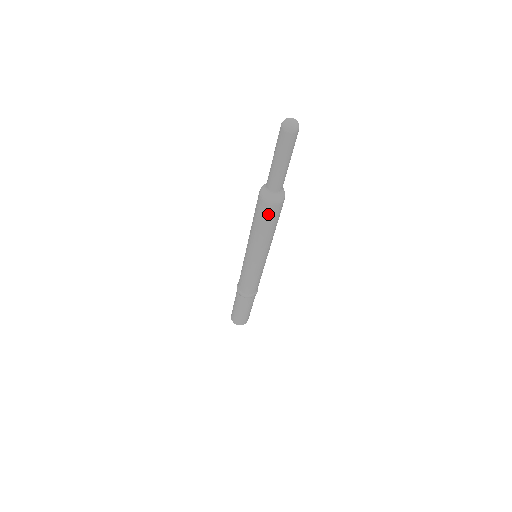
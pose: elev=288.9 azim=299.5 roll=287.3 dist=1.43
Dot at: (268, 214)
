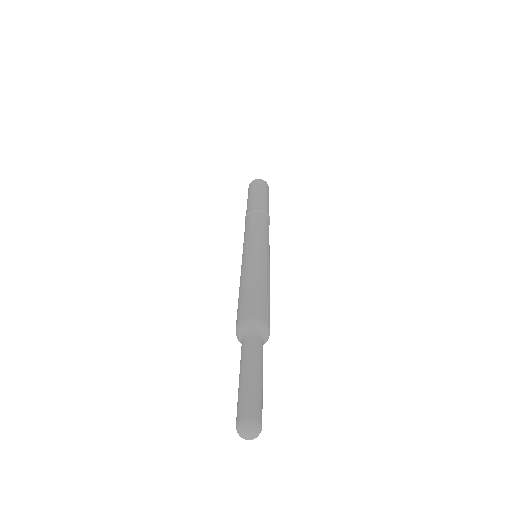
Dot at: occluded
